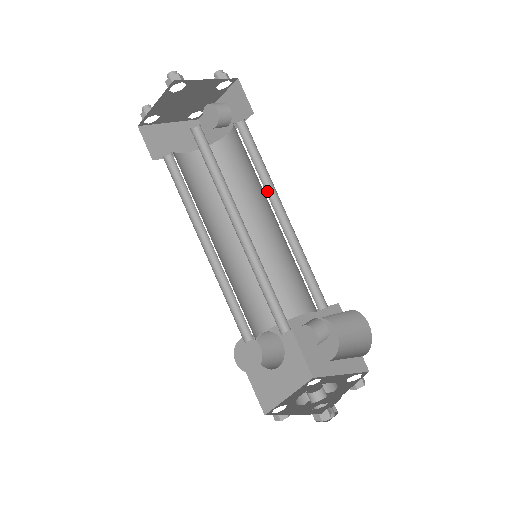
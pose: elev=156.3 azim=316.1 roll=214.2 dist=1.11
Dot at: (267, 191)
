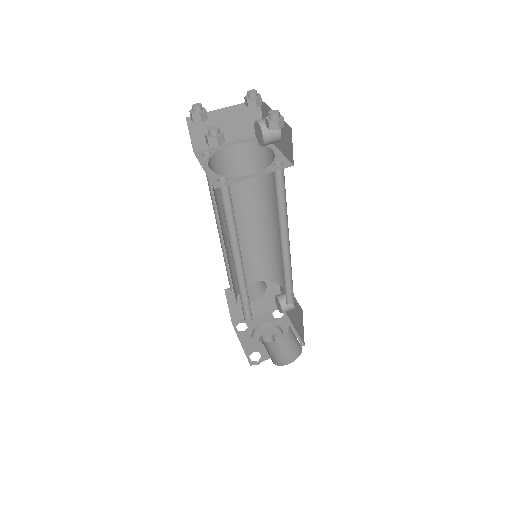
Dot at: (282, 223)
